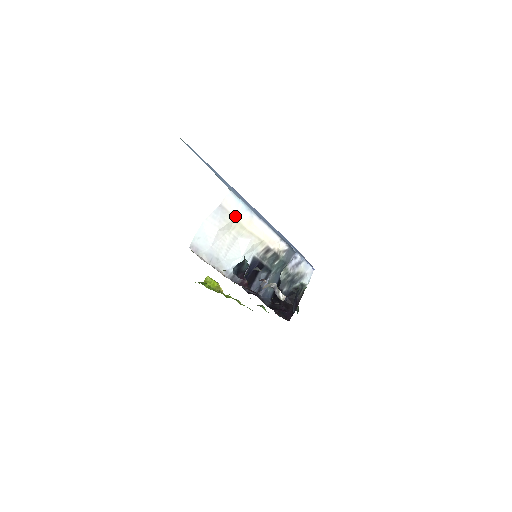
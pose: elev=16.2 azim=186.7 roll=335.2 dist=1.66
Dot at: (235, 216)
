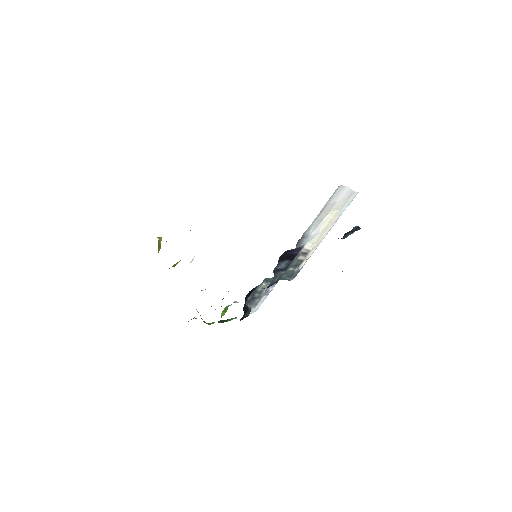
Dot at: (341, 208)
